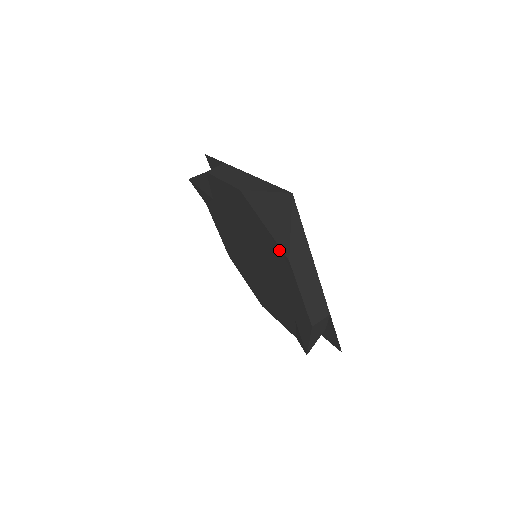
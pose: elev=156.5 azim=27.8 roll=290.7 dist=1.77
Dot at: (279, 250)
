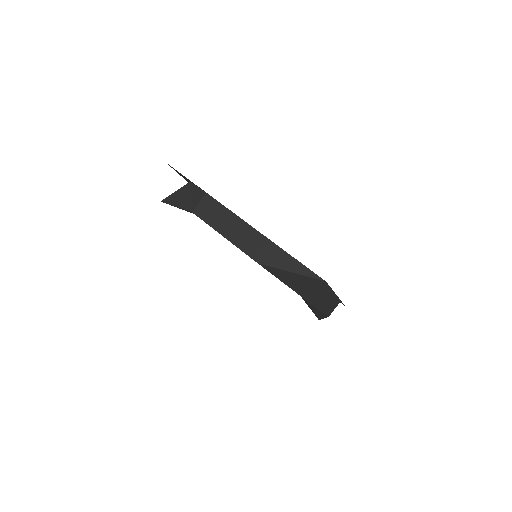
Dot at: occluded
